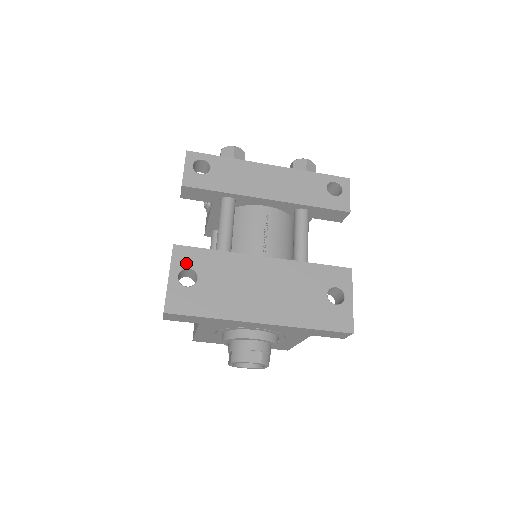
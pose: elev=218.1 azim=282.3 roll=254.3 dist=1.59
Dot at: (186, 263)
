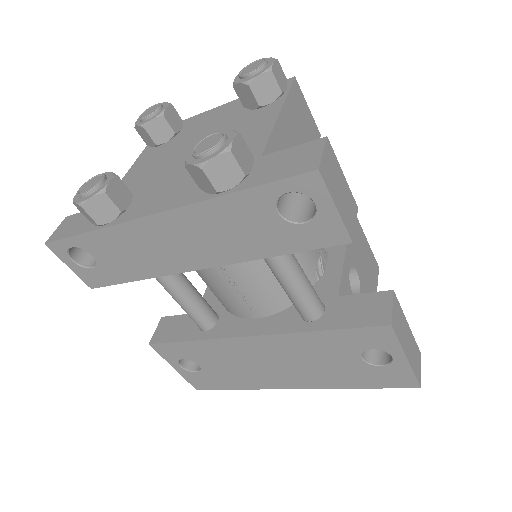
Dot at: (176, 356)
